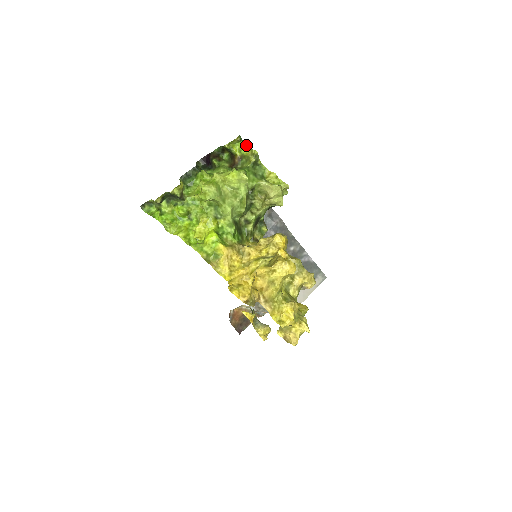
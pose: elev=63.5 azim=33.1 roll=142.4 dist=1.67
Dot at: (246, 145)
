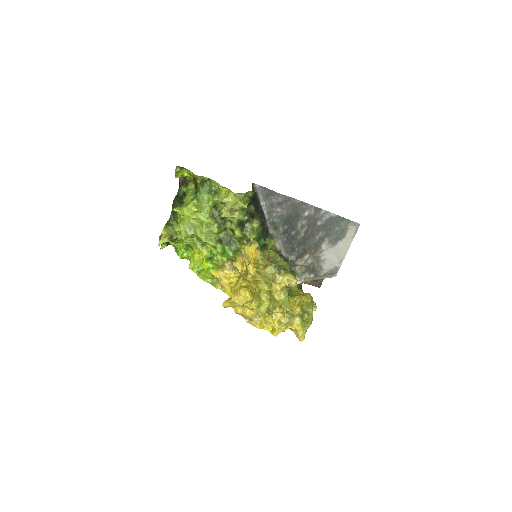
Dot at: occluded
